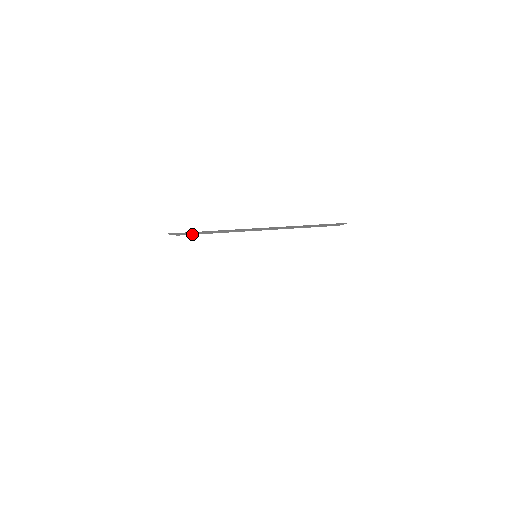
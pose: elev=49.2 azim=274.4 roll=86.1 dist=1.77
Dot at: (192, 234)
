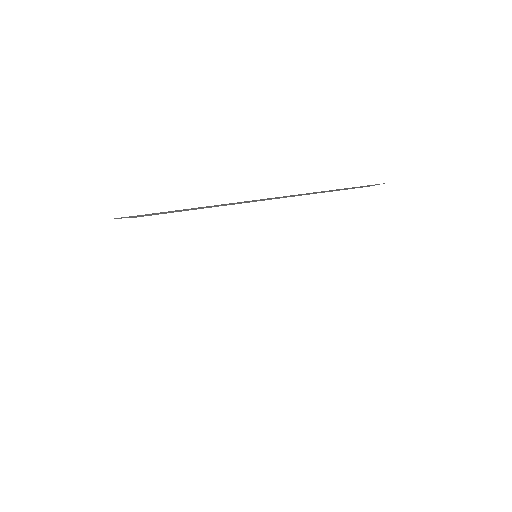
Dot at: (154, 214)
